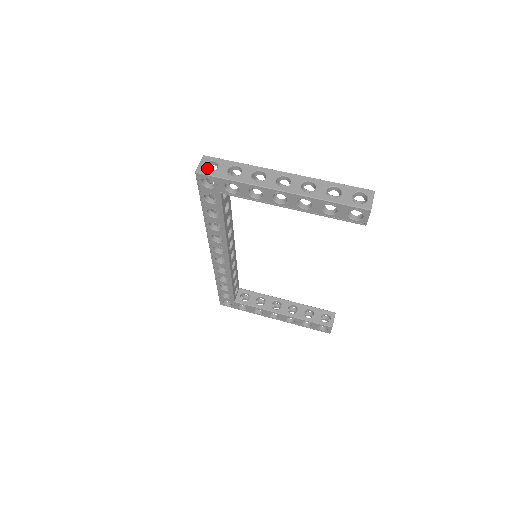
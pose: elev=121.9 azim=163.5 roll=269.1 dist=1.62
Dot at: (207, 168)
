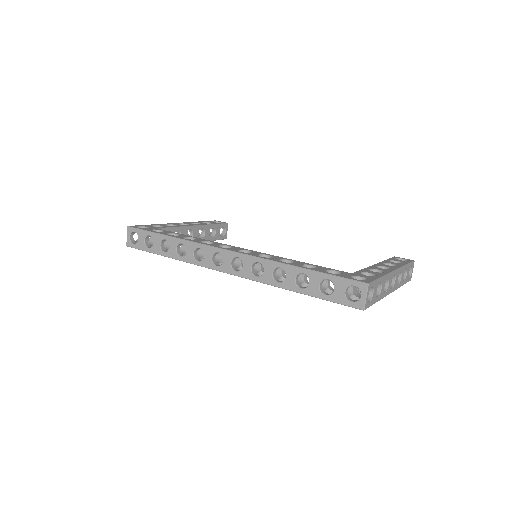
Dot at: (355, 285)
